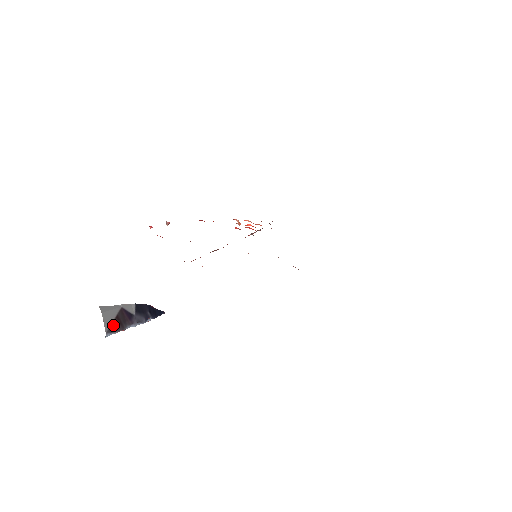
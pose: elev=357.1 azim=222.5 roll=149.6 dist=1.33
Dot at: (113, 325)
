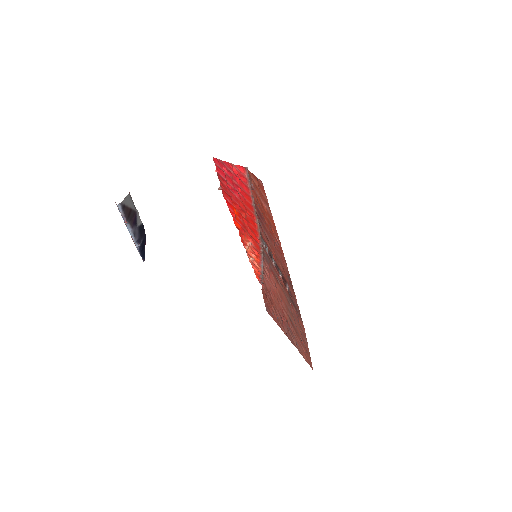
Dot at: (126, 208)
